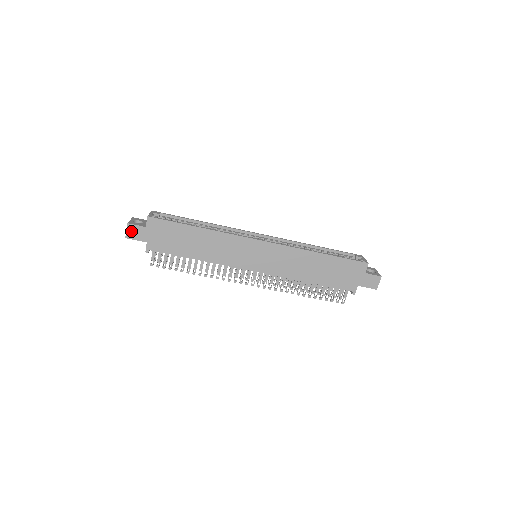
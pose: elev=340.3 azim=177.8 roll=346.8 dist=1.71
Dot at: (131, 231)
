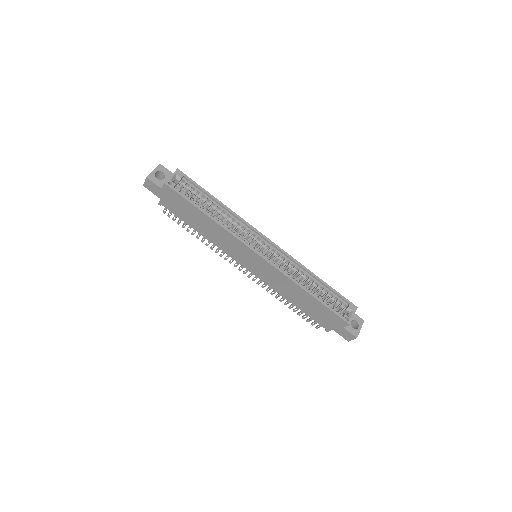
Dot at: (149, 184)
